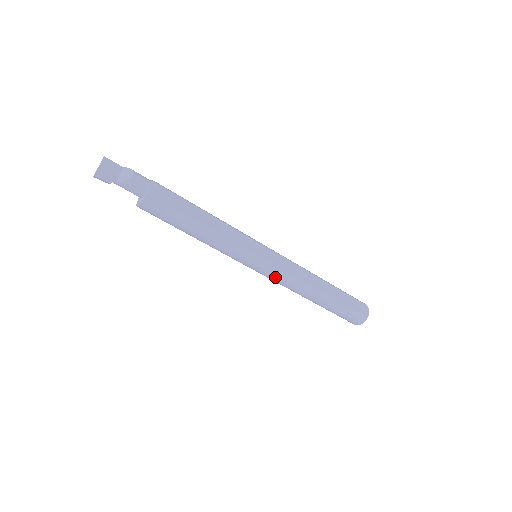
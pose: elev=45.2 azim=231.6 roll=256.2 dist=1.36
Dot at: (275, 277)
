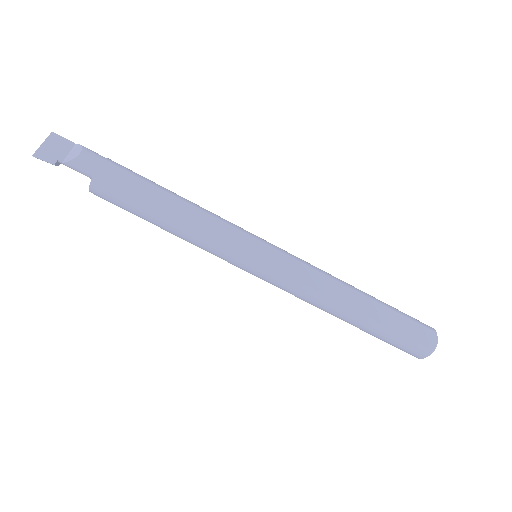
Dot at: (280, 286)
